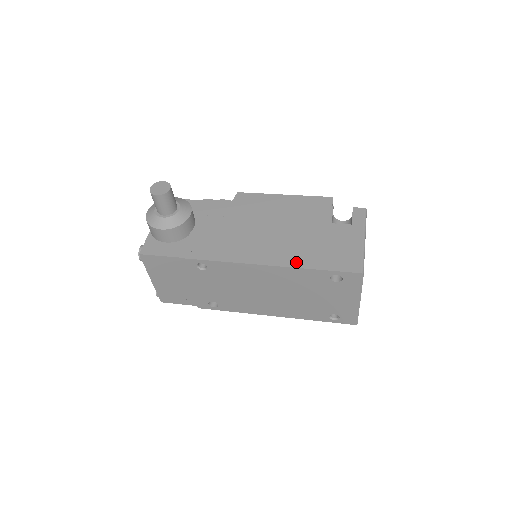
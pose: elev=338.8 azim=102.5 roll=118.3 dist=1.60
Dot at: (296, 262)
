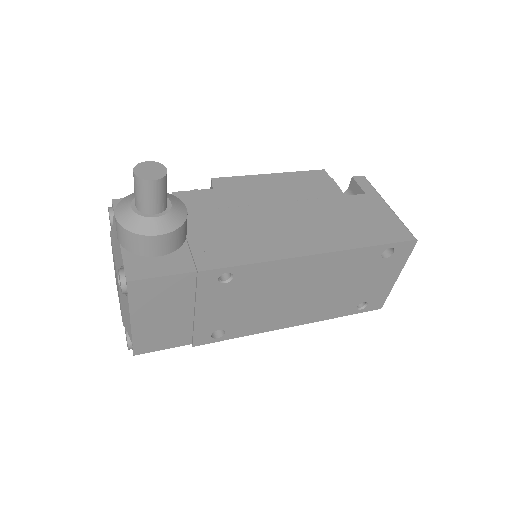
Dot at: (345, 243)
